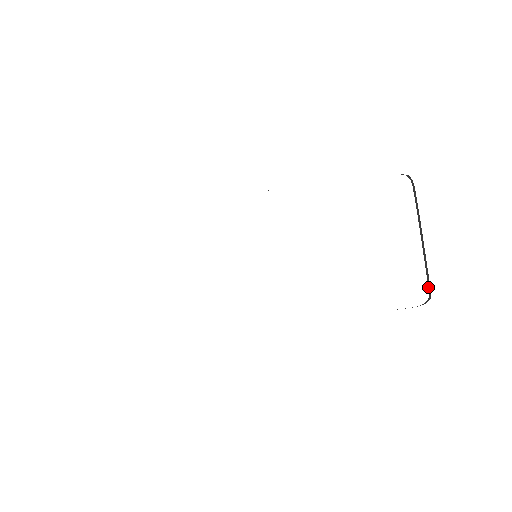
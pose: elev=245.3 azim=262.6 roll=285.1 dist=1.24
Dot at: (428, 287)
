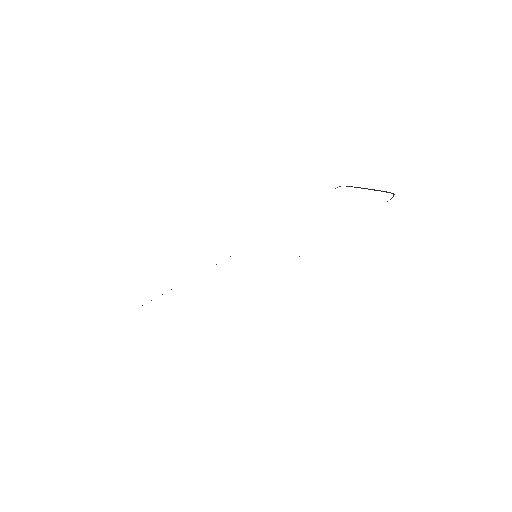
Dot at: occluded
